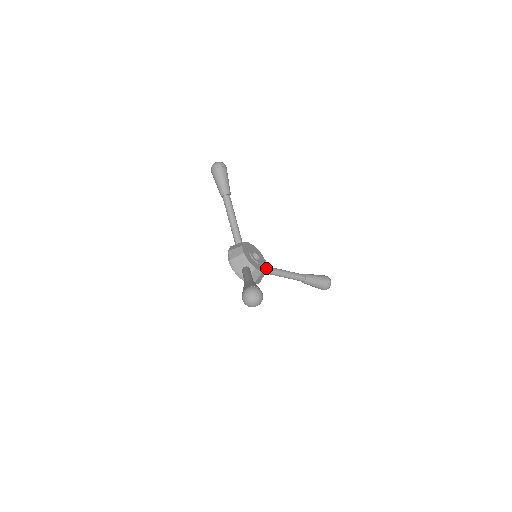
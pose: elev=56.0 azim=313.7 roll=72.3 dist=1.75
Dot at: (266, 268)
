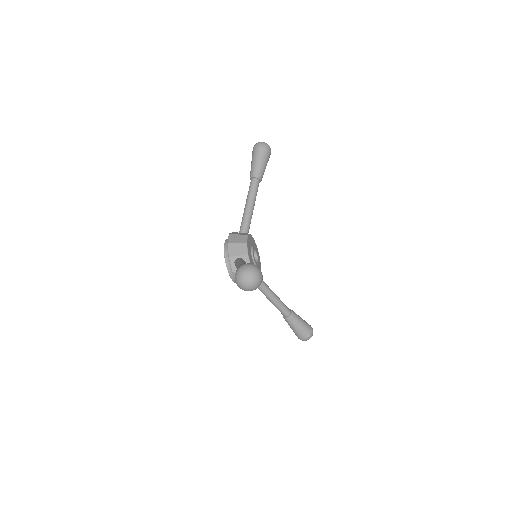
Dot at: occluded
